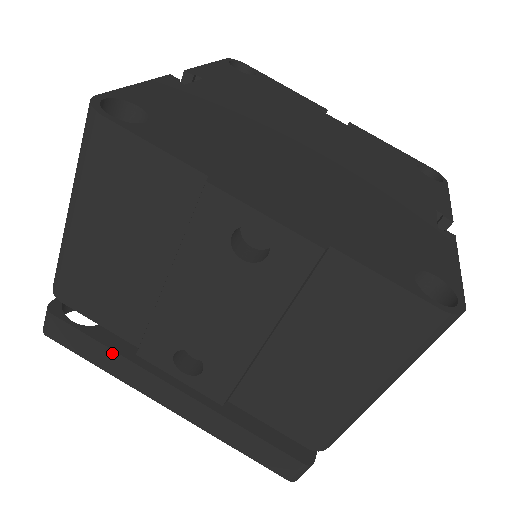
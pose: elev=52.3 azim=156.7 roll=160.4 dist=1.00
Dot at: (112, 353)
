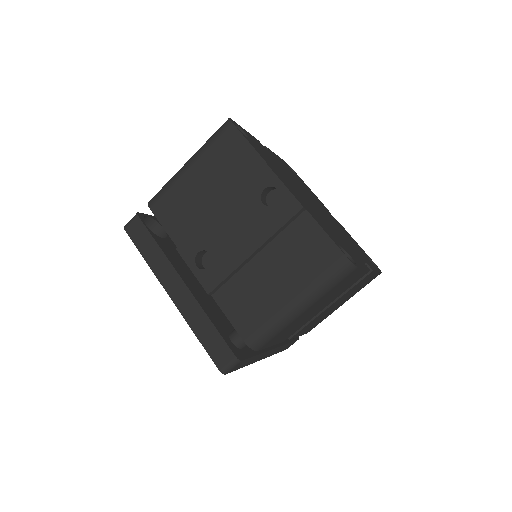
Dot at: (158, 249)
